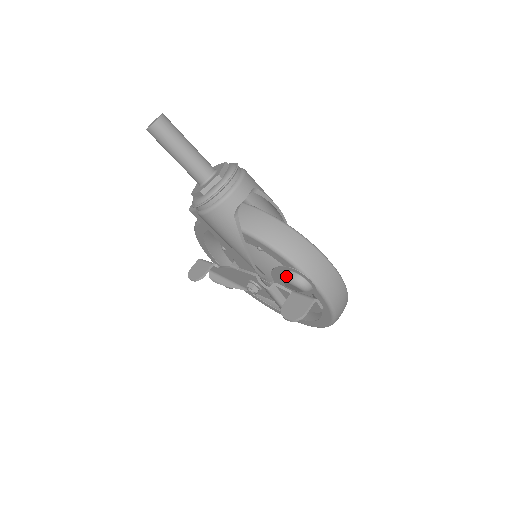
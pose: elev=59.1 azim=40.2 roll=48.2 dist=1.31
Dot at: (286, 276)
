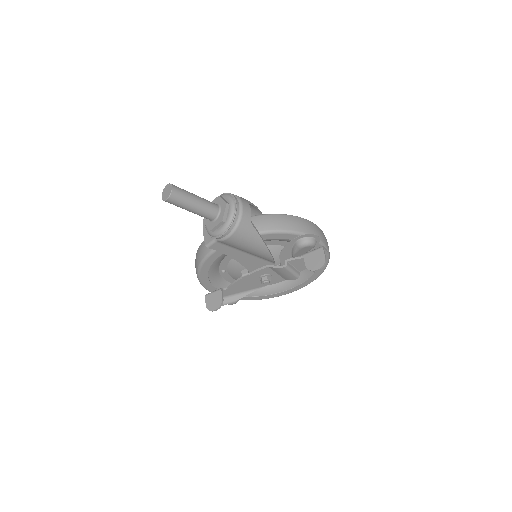
Dot at: (298, 245)
